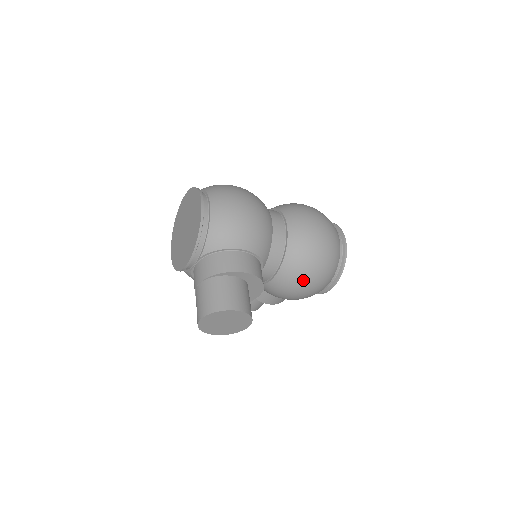
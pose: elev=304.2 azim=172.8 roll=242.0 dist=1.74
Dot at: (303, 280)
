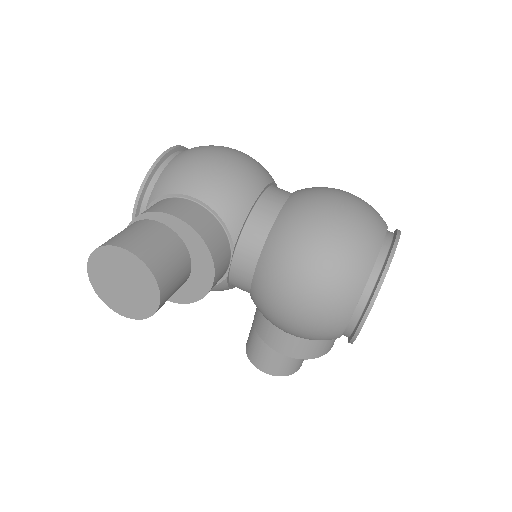
Dot at: (293, 274)
